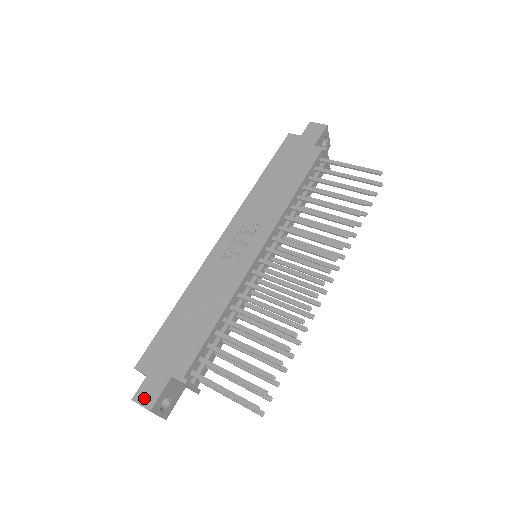
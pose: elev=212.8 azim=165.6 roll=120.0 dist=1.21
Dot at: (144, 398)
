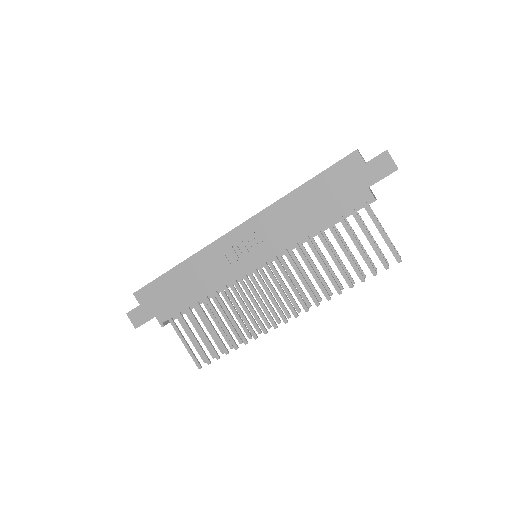
Dot at: (134, 318)
